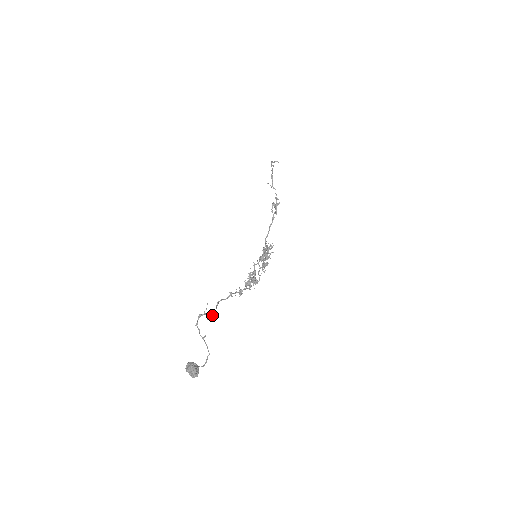
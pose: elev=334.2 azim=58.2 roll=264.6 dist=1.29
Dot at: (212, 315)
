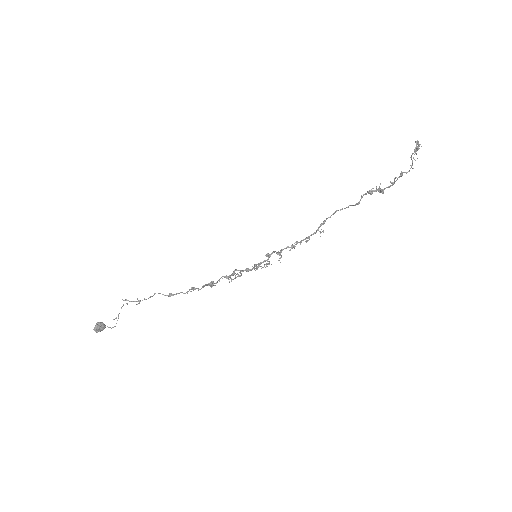
Dot at: occluded
